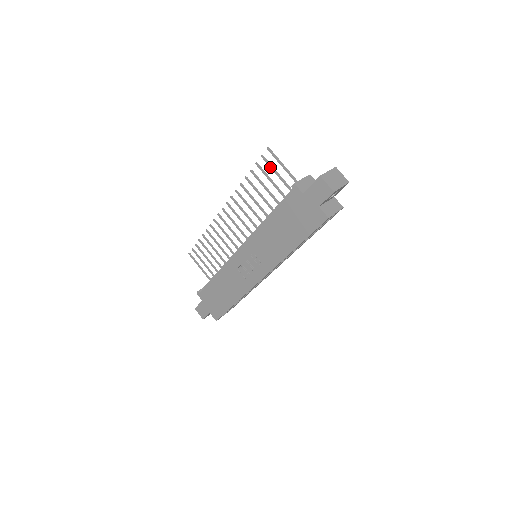
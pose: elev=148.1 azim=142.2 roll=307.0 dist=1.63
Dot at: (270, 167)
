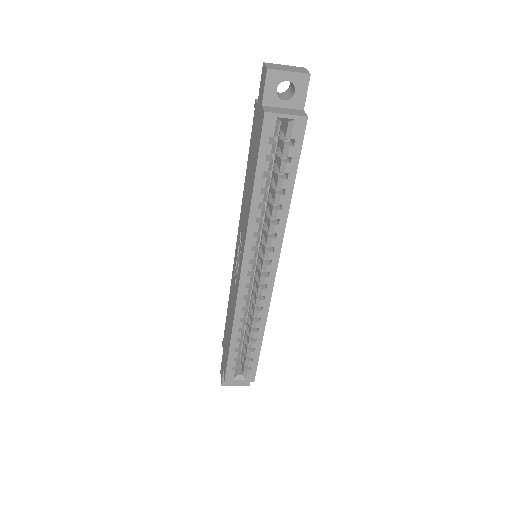
Dot at: occluded
